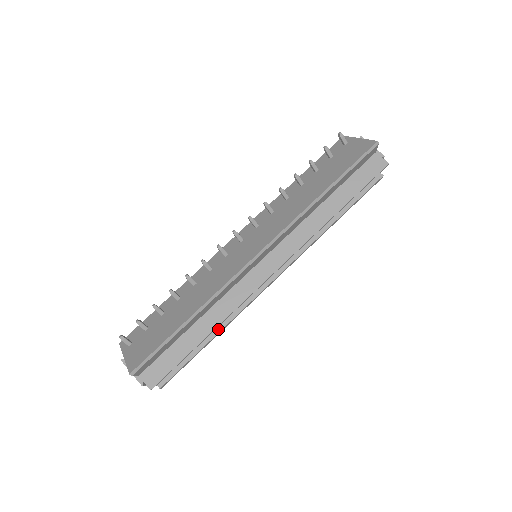
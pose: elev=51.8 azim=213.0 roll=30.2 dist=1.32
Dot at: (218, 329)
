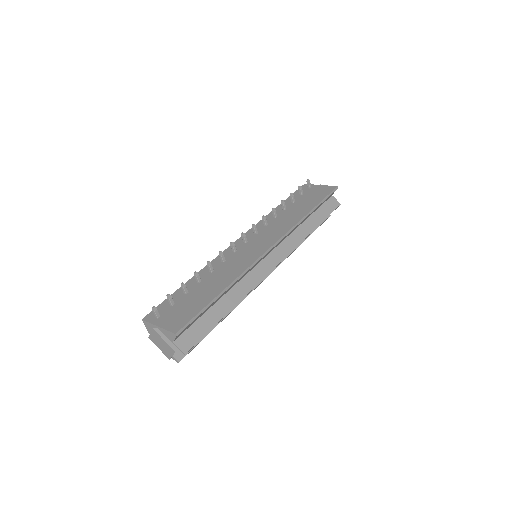
Dot at: occluded
